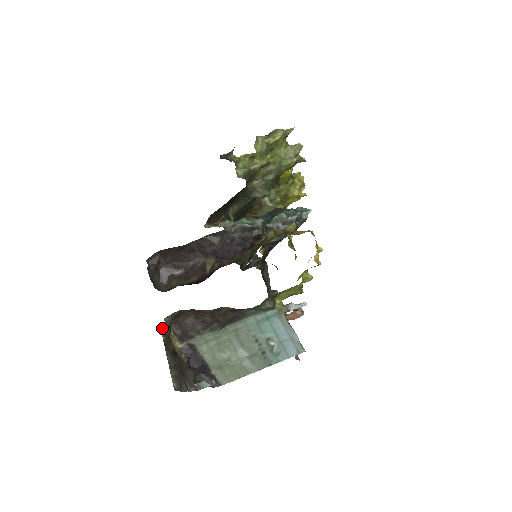
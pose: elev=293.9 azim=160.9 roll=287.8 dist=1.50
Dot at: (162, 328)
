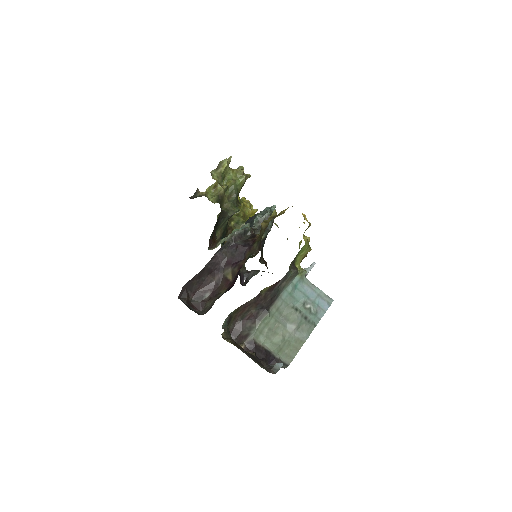
Dot at: (224, 335)
